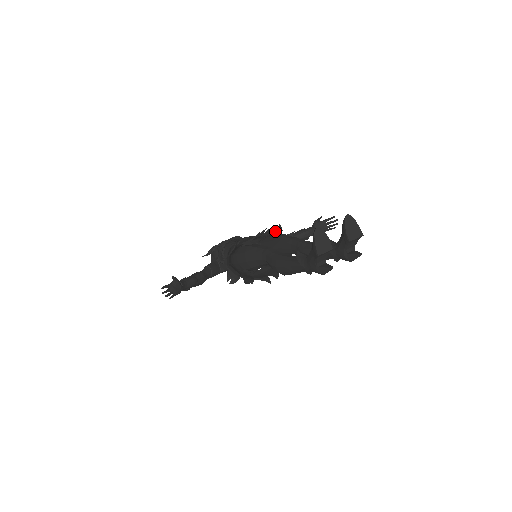
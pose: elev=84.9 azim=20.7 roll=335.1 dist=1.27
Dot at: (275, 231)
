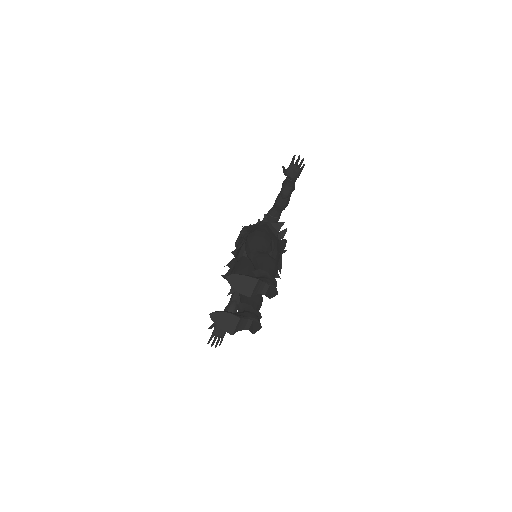
Dot at: (248, 230)
